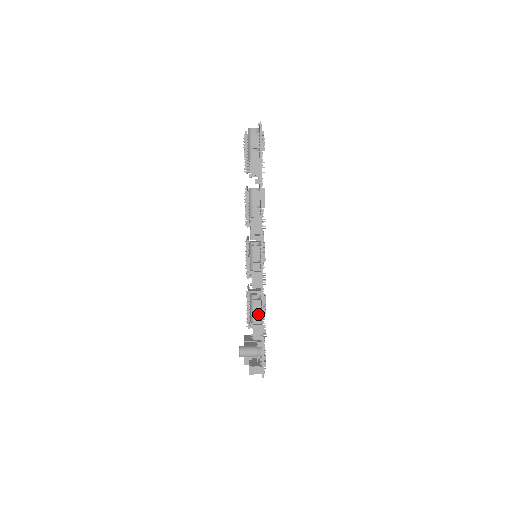
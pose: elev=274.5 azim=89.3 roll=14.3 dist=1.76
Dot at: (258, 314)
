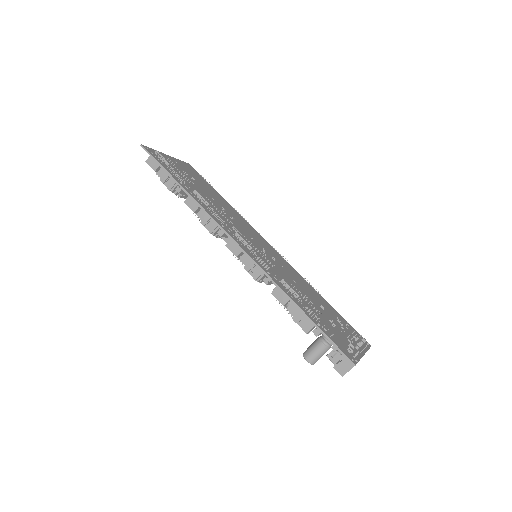
Dot at: (291, 303)
